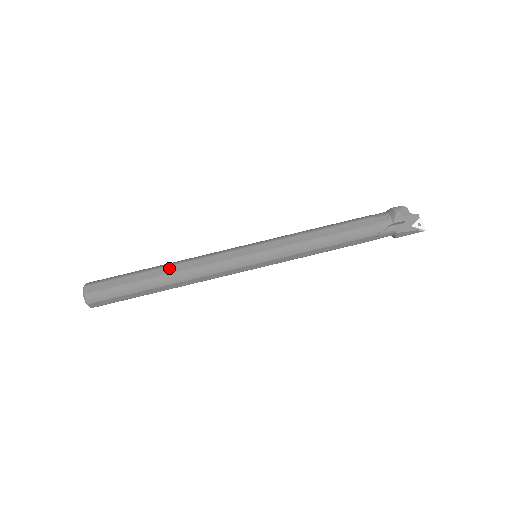
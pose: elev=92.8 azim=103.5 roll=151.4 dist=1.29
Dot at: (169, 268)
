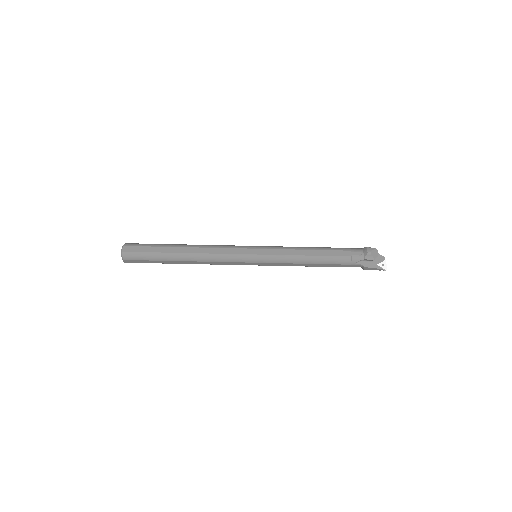
Dot at: (189, 249)
